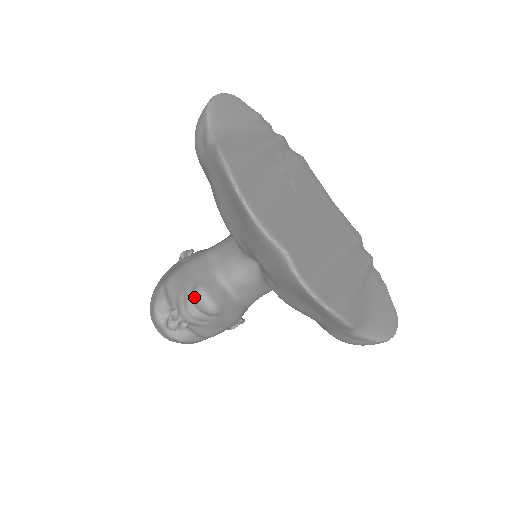
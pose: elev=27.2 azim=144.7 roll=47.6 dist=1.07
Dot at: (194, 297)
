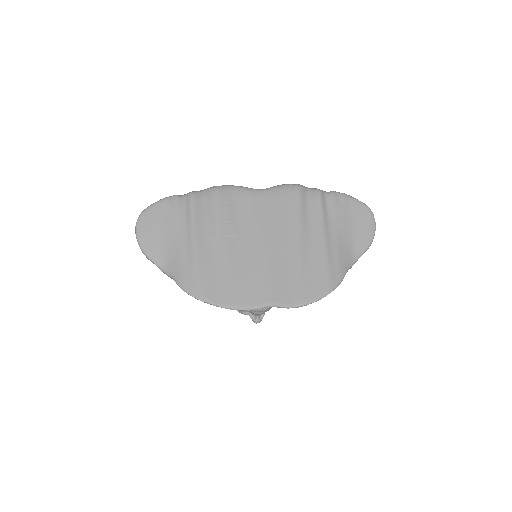
Dot at: occluded
